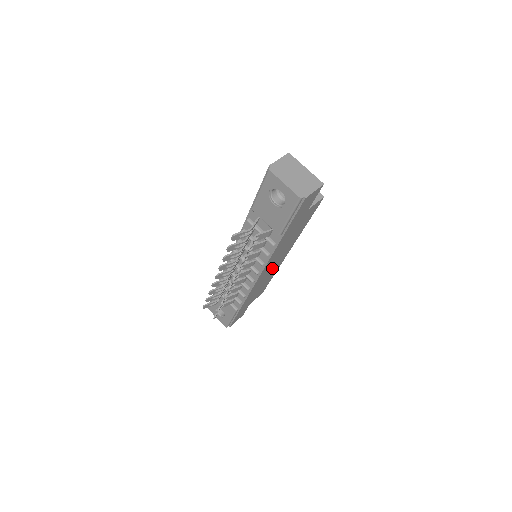
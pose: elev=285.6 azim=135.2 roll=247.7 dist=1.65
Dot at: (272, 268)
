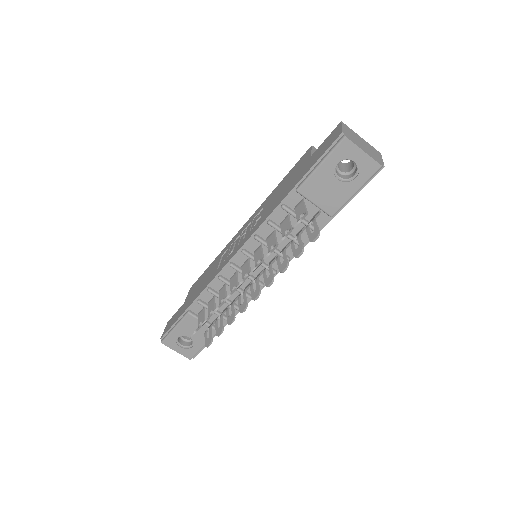
Dot at: occluded
